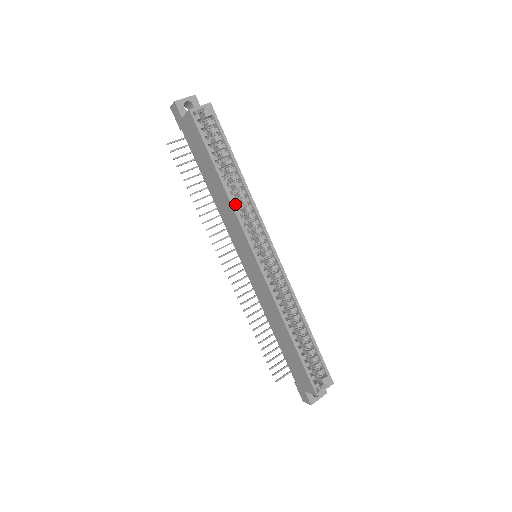
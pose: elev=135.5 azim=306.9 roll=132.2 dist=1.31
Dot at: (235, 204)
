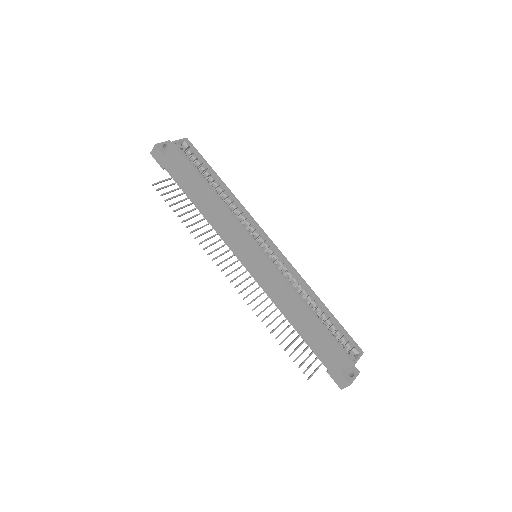
Dot at: (228, 209)
